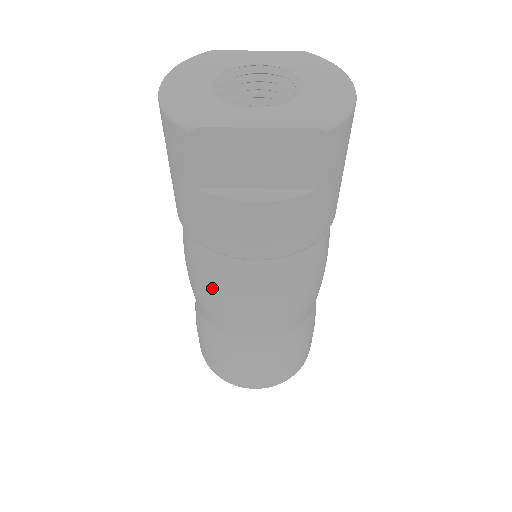
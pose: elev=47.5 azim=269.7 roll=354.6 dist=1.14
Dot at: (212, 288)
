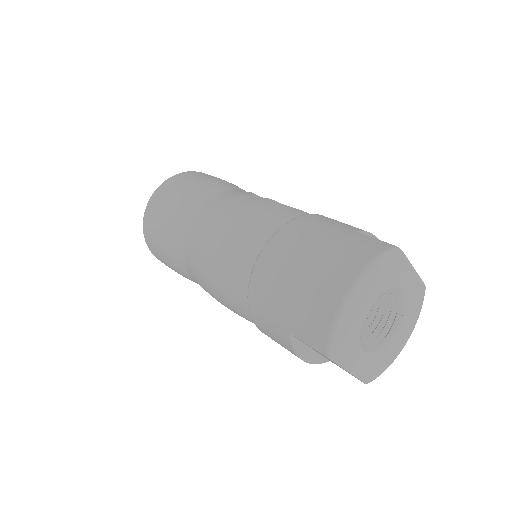
Dot at: (219, 289)
